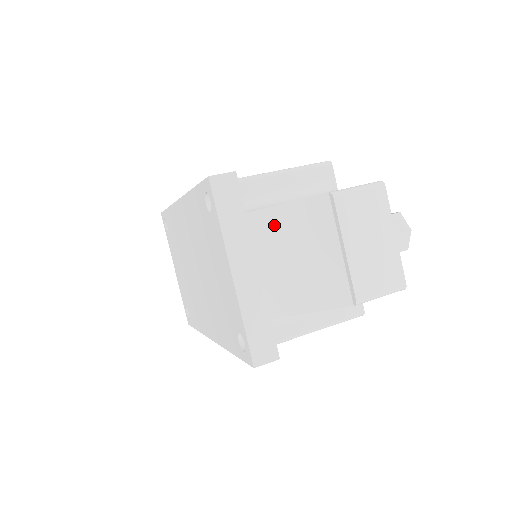
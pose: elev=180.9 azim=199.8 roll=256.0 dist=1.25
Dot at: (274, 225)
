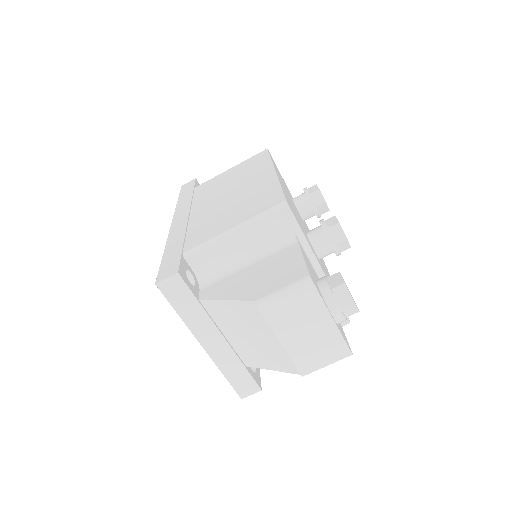
Dot at: (223, 312)
